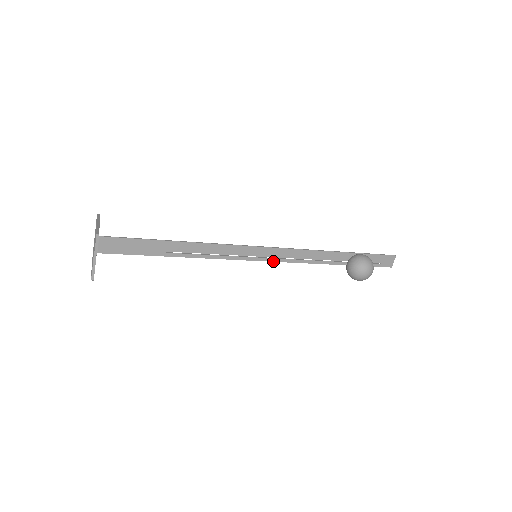
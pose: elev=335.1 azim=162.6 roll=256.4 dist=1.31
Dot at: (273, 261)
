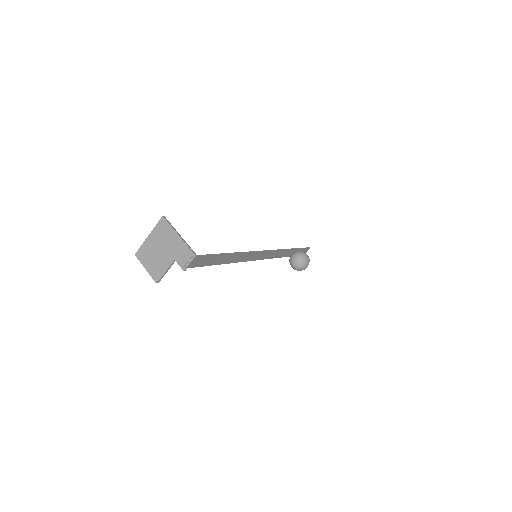
Dot at: (263, 259)
